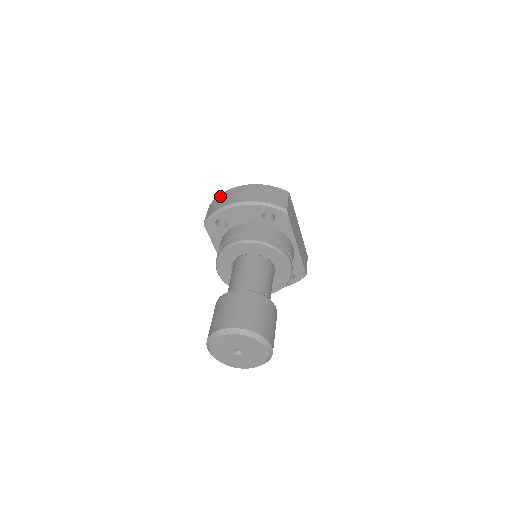
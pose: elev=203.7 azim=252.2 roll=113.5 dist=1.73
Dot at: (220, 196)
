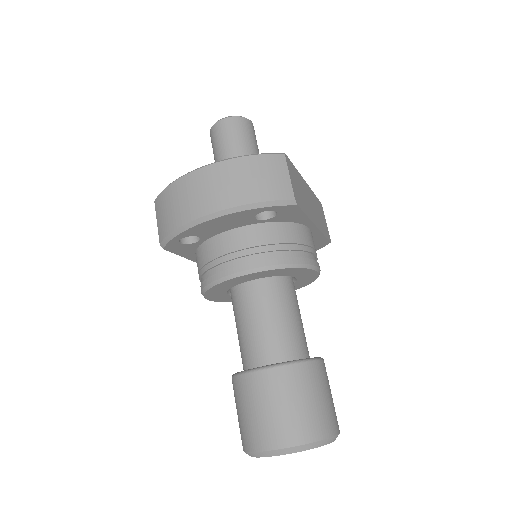
Dot at: (168, 193)
